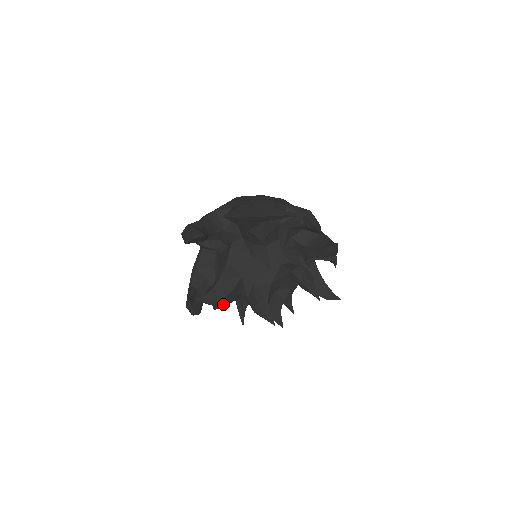
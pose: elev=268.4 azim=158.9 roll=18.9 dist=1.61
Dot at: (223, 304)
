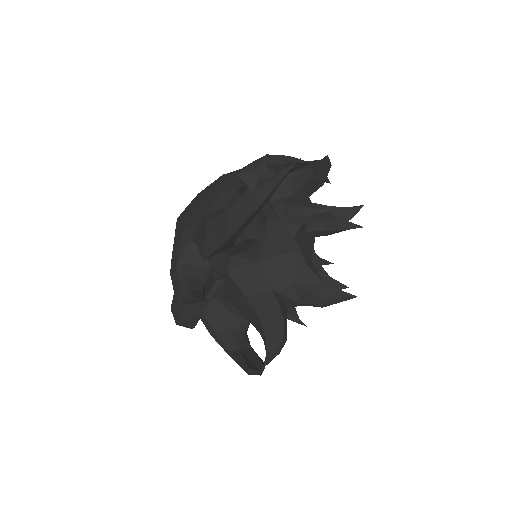
Dot at: occluded
